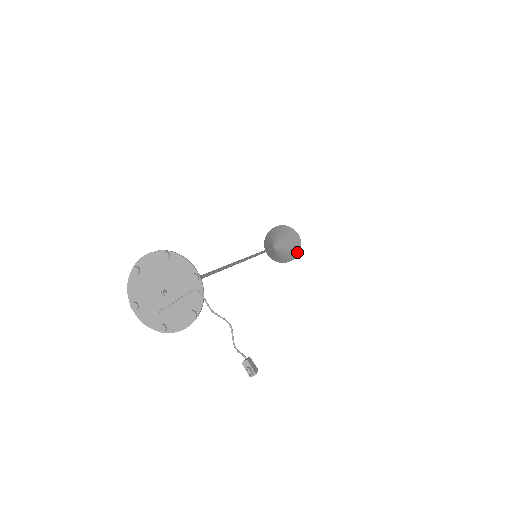
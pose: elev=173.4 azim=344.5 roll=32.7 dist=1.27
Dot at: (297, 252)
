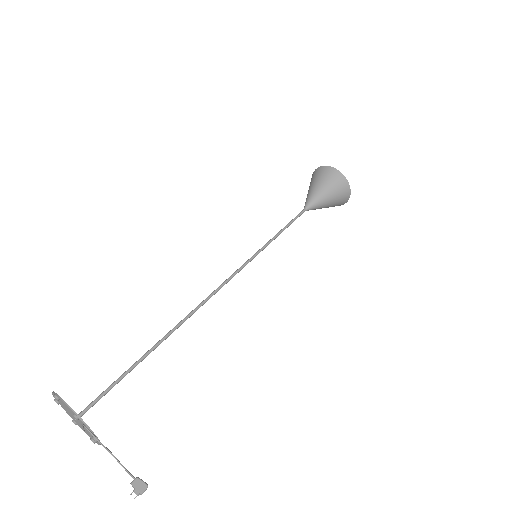
Dot at: (347, 193)
